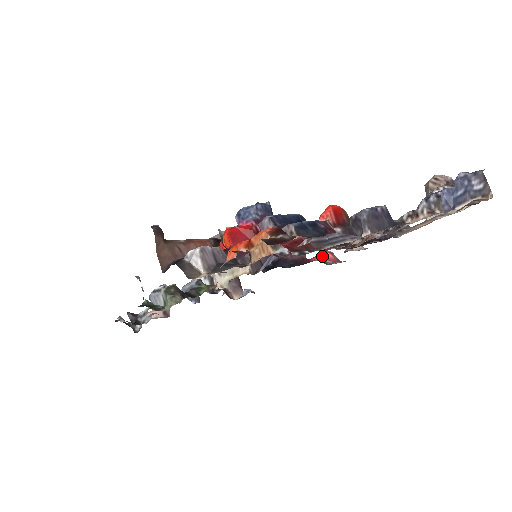
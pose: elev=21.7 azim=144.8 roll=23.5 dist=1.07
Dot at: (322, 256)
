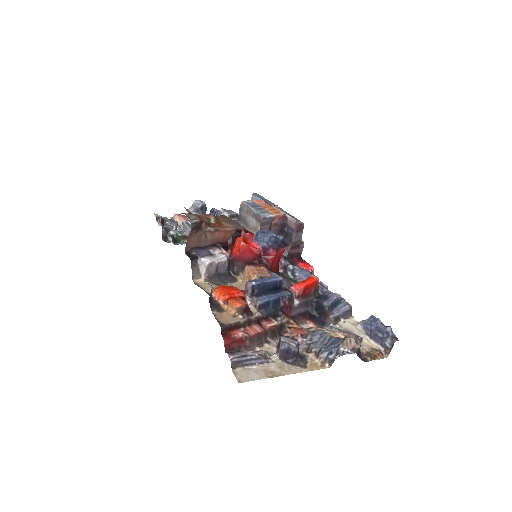
Dot at: occluded
